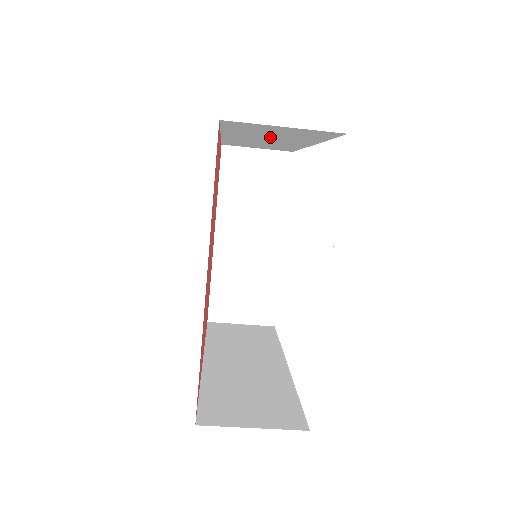
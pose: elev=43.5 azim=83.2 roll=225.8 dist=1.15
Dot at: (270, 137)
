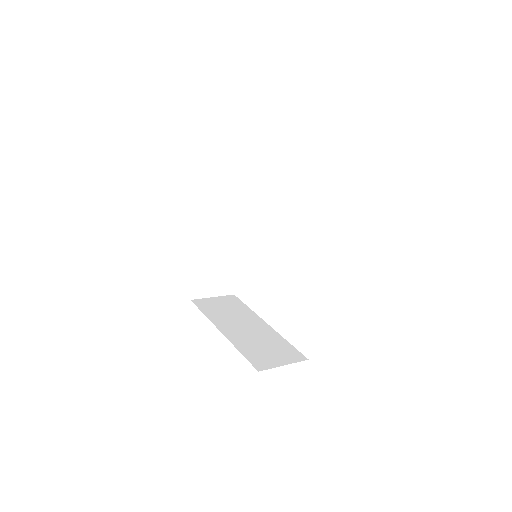
Dot at: occluded
